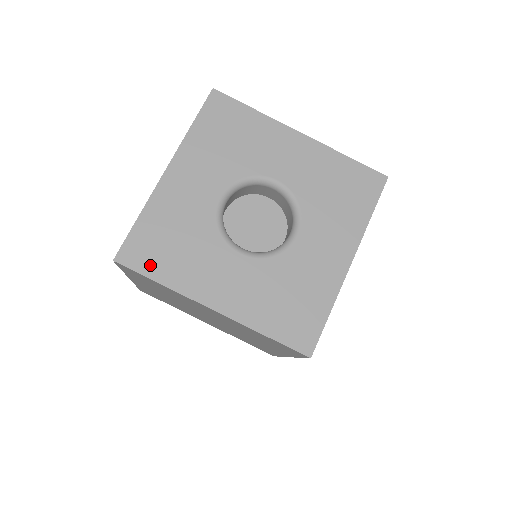
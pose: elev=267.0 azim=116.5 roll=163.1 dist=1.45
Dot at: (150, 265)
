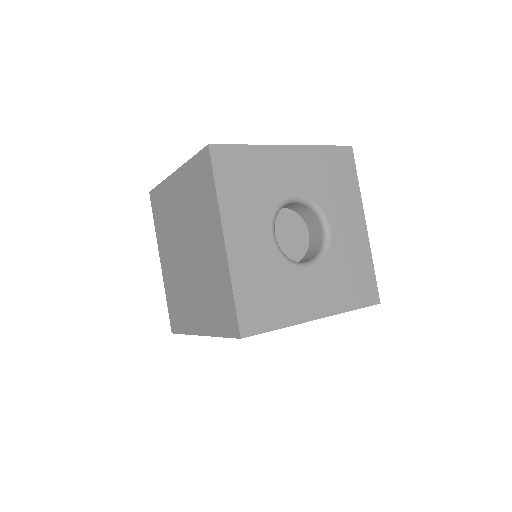
Dot at: (223, 174)
